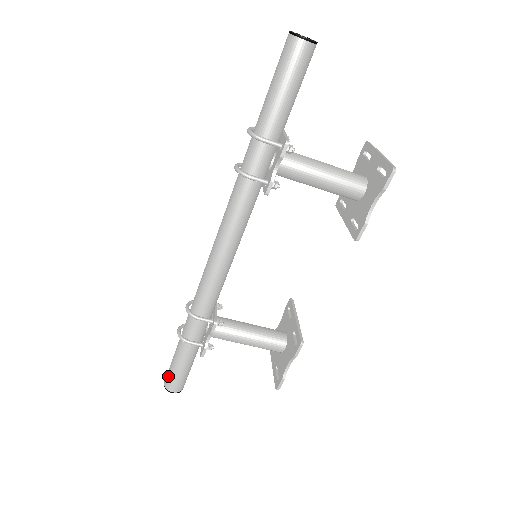
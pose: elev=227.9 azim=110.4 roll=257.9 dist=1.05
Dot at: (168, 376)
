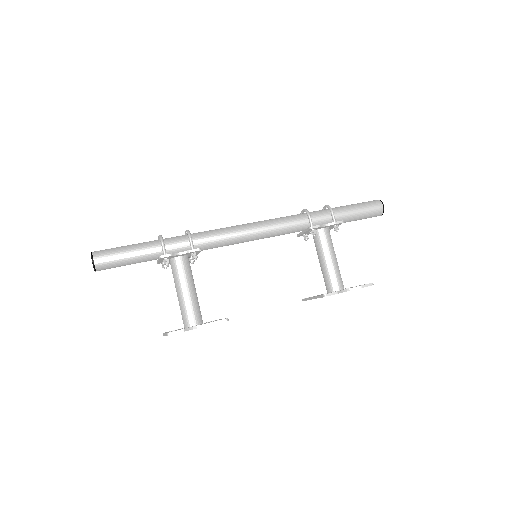
Dot at: (107, 249)
